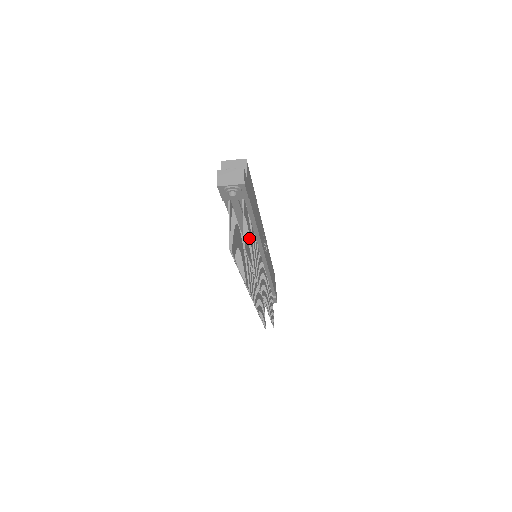
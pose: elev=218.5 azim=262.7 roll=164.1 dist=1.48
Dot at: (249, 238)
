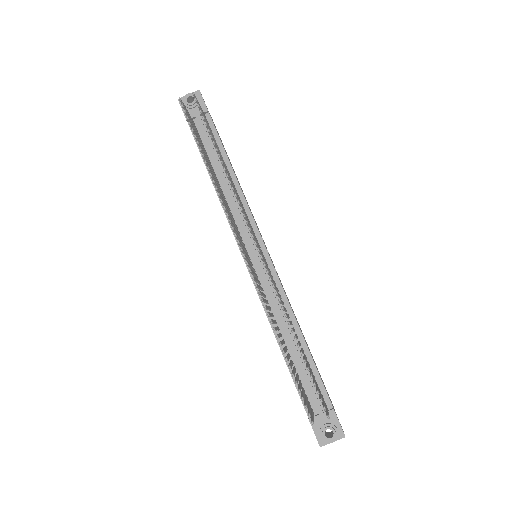
Dot at: occluded
